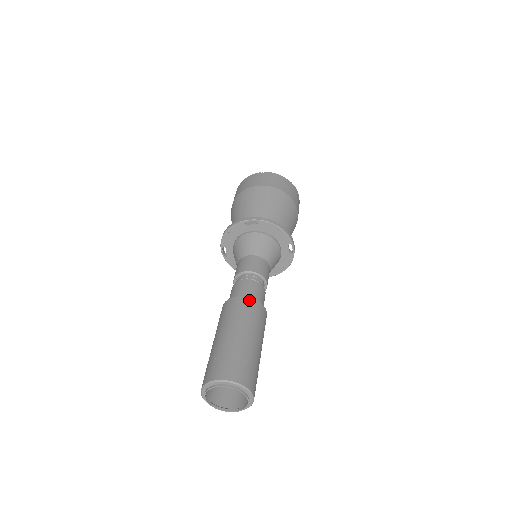
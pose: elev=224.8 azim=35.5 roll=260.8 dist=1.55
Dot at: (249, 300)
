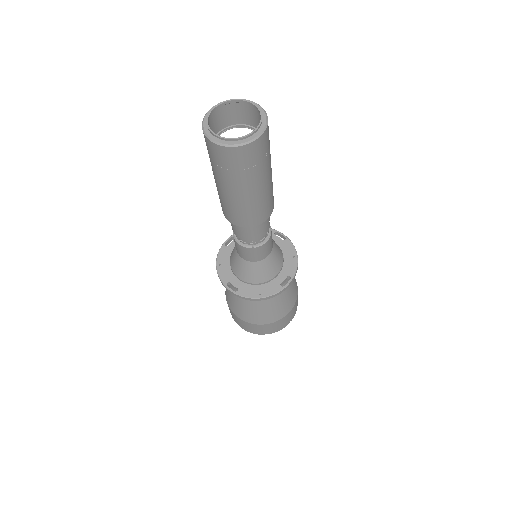
Dot at: occluded
